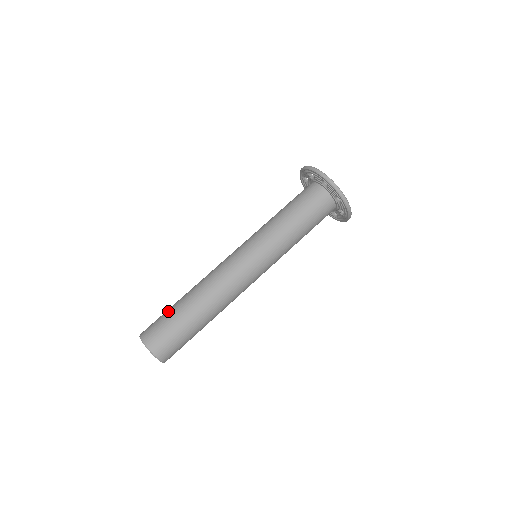
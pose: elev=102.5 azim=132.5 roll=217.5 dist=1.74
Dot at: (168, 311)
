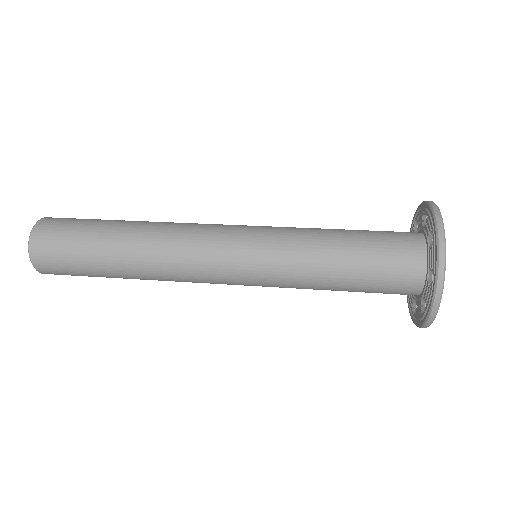
Dot at: occluded
